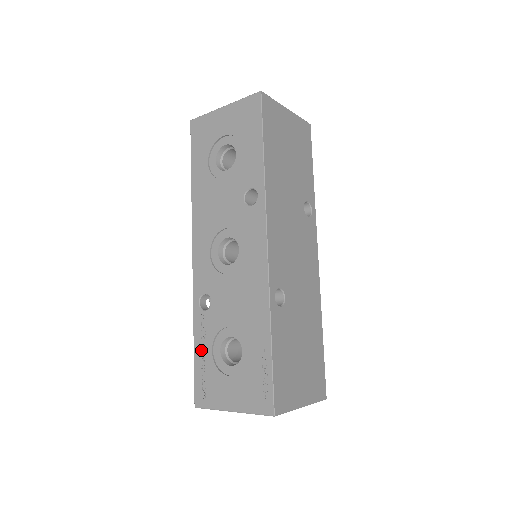
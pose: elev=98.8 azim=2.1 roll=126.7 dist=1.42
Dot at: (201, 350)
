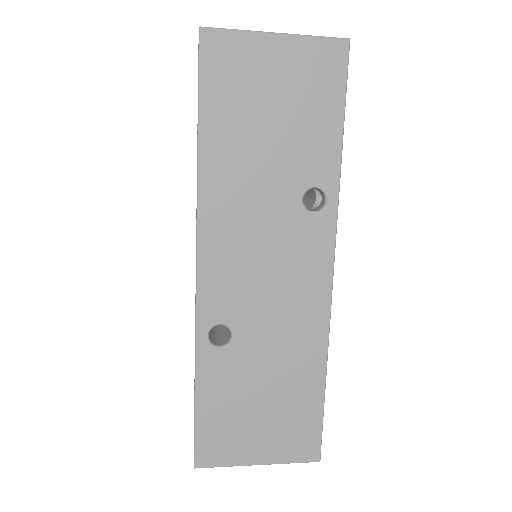
Dot at: occluded
